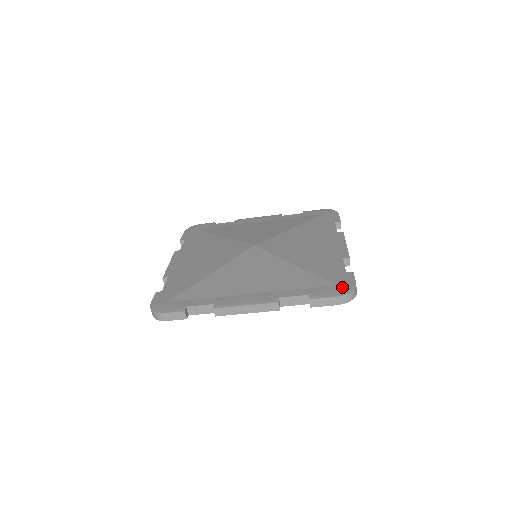
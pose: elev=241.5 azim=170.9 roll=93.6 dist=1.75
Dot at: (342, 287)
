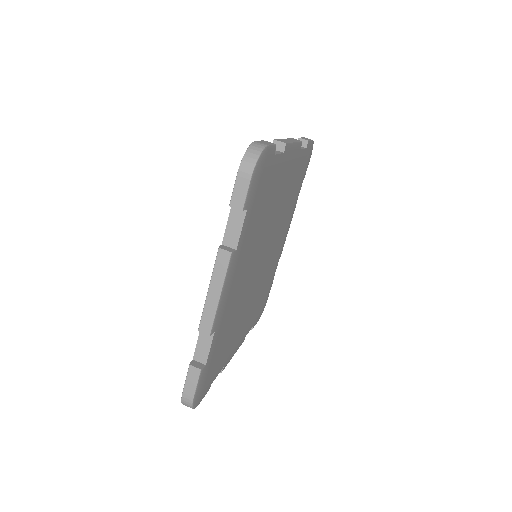
Dot at: occluded
